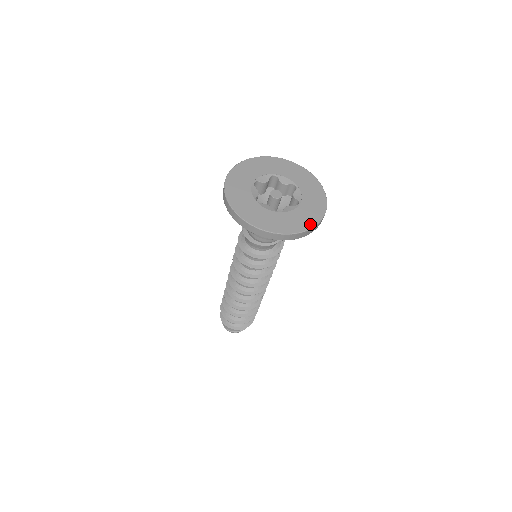
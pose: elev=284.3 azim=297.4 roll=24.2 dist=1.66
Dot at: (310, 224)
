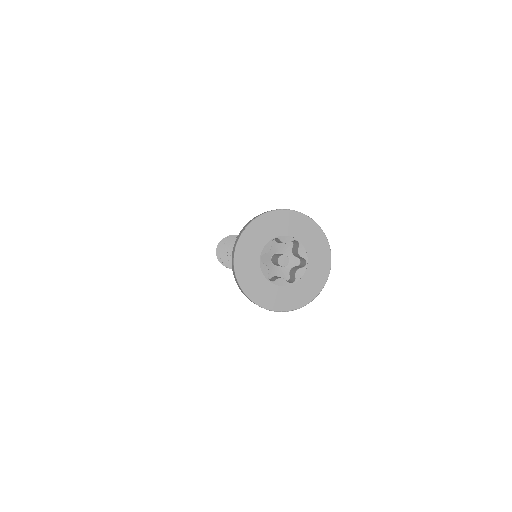
Dot at: (284, 308)
